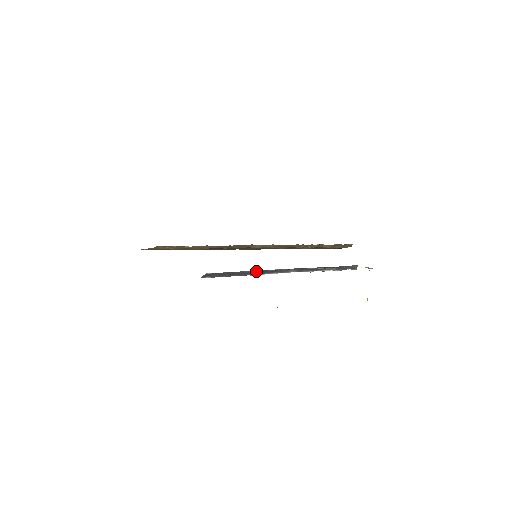
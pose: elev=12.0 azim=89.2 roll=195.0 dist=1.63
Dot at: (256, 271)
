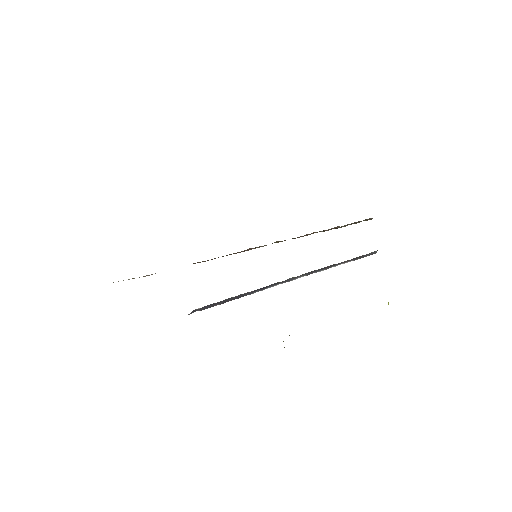
Dot at: (257, 289)
